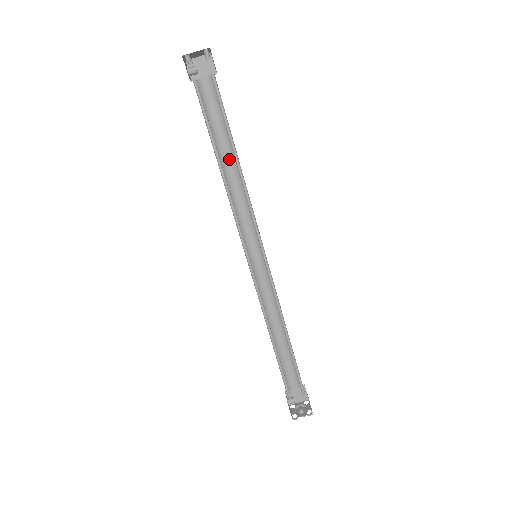
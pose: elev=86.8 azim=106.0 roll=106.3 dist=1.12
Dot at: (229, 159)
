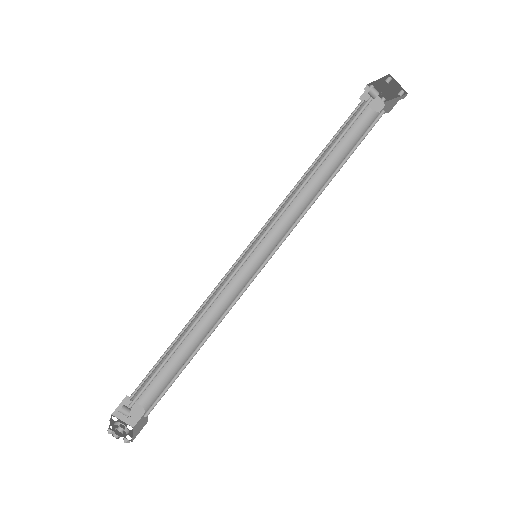
Dot at: (320, 171)
